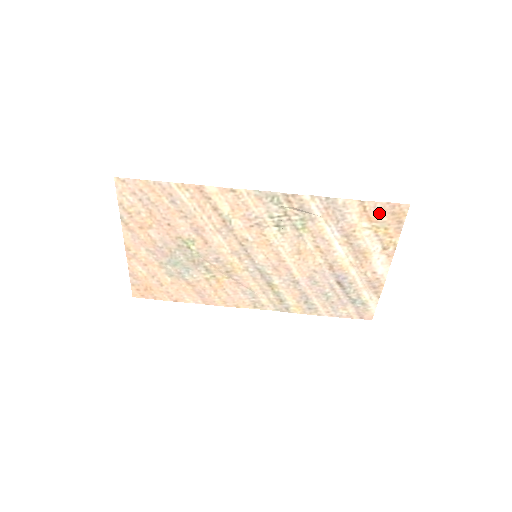
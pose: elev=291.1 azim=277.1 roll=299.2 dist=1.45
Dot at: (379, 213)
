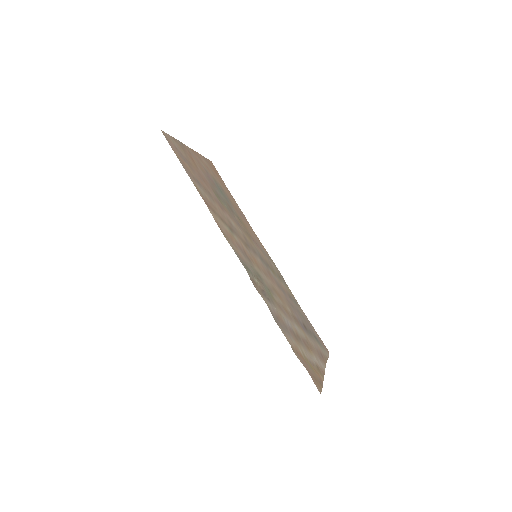
Dot at: (306, 364)
